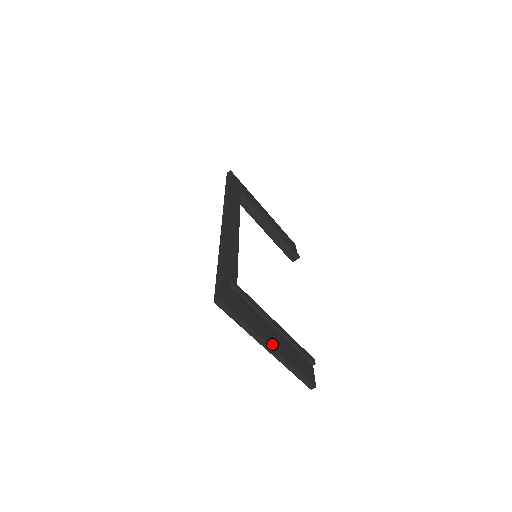
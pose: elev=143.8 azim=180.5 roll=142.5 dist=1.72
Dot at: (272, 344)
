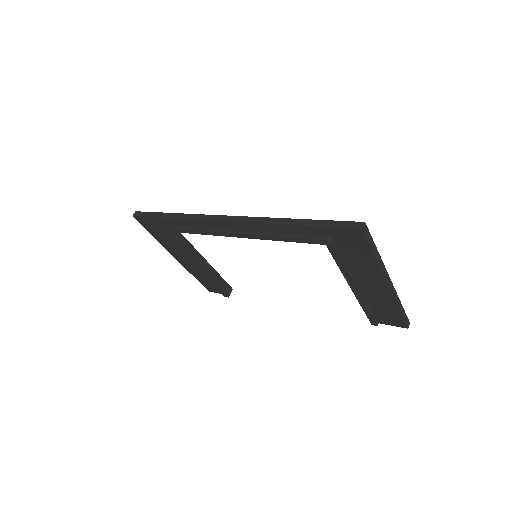
Dot at: occluded
